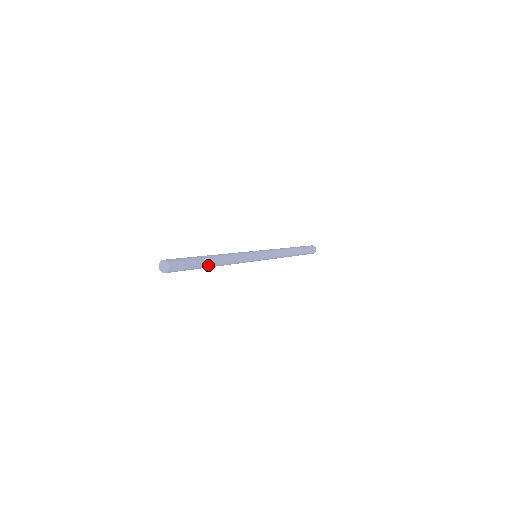
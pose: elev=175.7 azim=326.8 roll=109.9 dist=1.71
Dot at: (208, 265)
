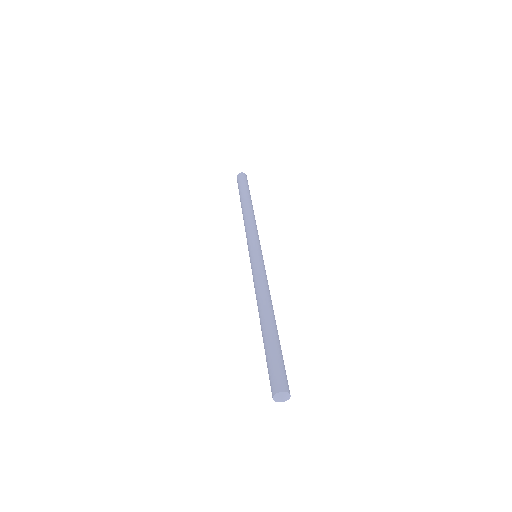
Dot at: occluded
